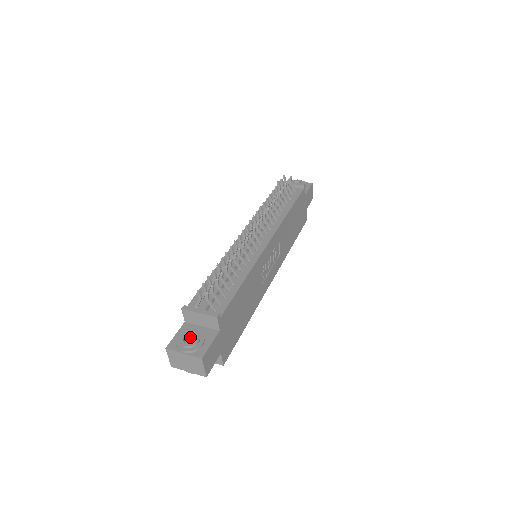
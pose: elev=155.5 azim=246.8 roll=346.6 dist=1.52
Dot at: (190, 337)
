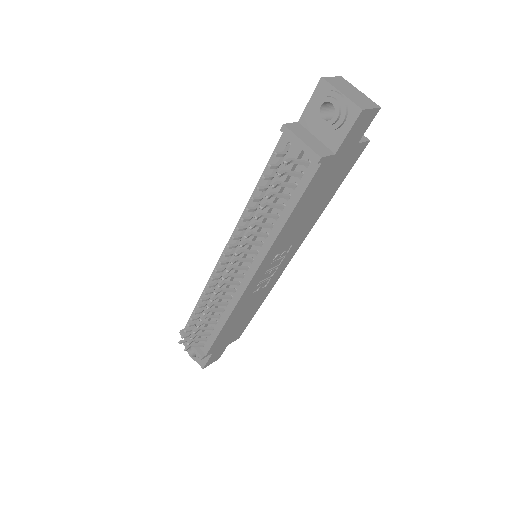
Dot at: occluded
